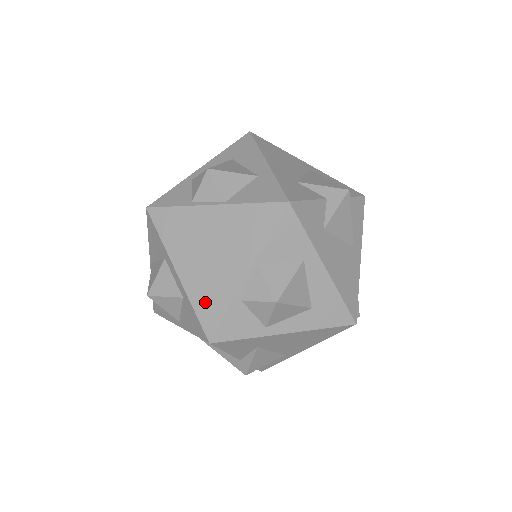
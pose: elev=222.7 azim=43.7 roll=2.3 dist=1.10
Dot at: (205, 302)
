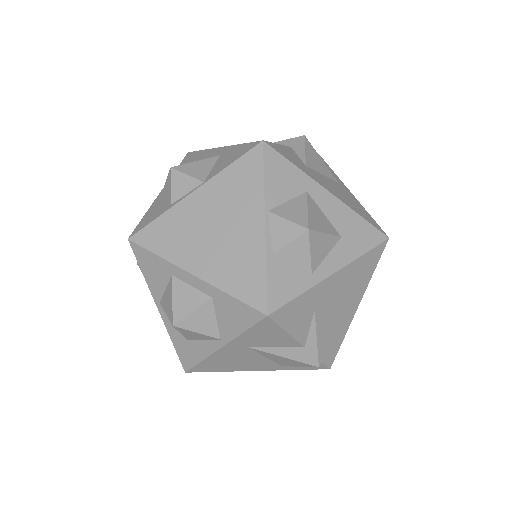
Dot at: (238, 280)
